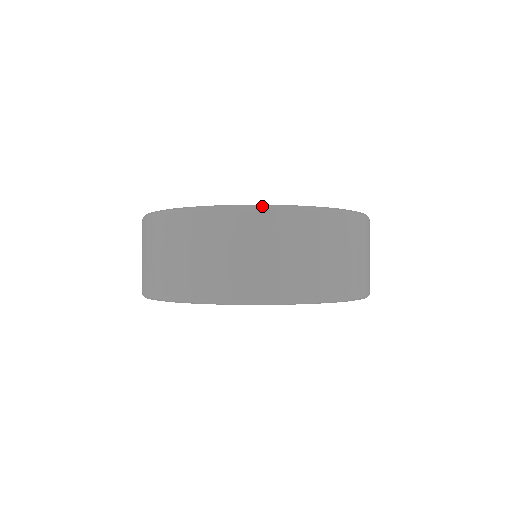
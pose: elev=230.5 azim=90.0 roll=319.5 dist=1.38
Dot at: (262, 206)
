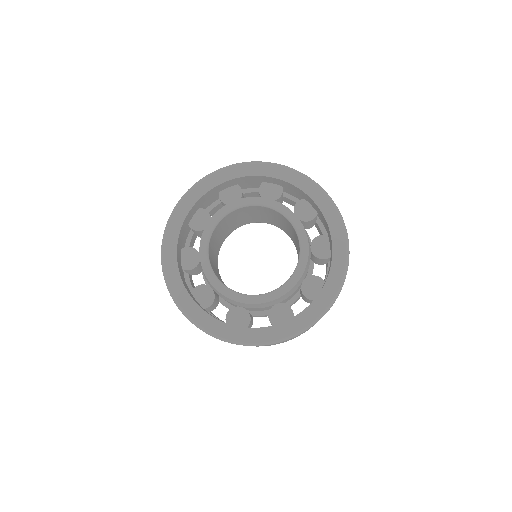
Dot at: occluded
